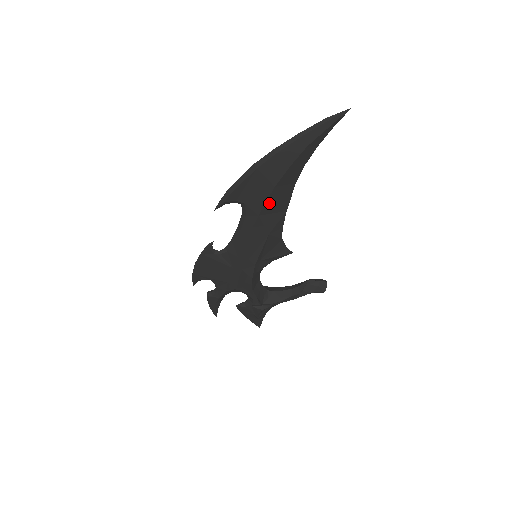
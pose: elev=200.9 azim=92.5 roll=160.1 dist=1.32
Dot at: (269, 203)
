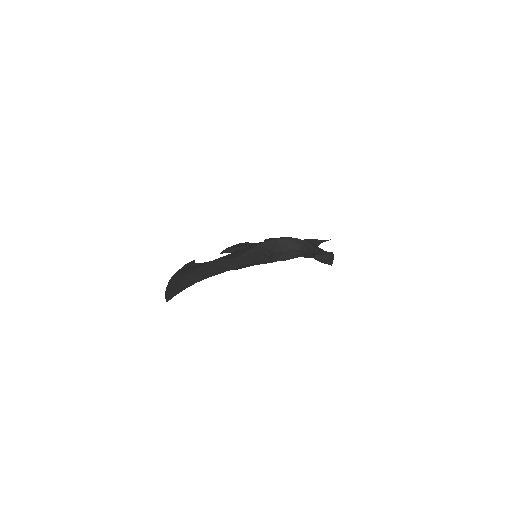
Dot at: occluded
